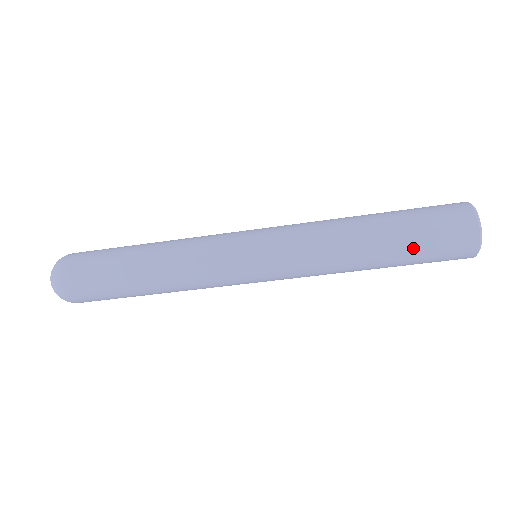
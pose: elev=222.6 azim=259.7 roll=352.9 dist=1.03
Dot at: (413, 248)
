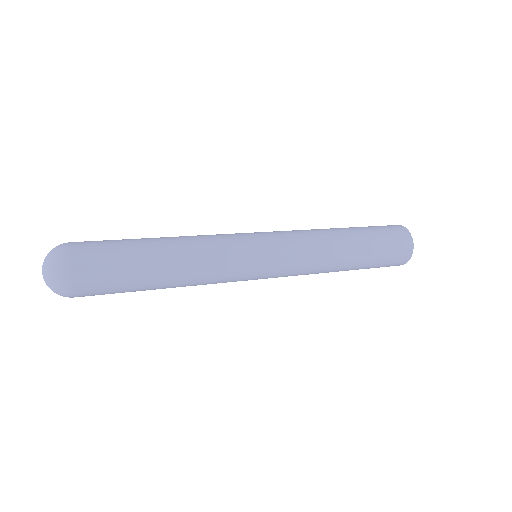
Dot at: (375, 257)
